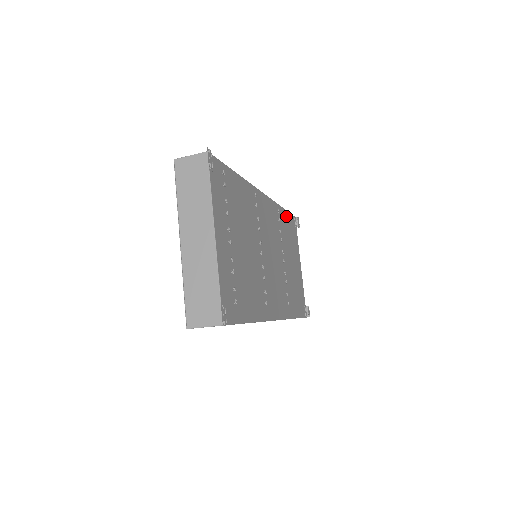
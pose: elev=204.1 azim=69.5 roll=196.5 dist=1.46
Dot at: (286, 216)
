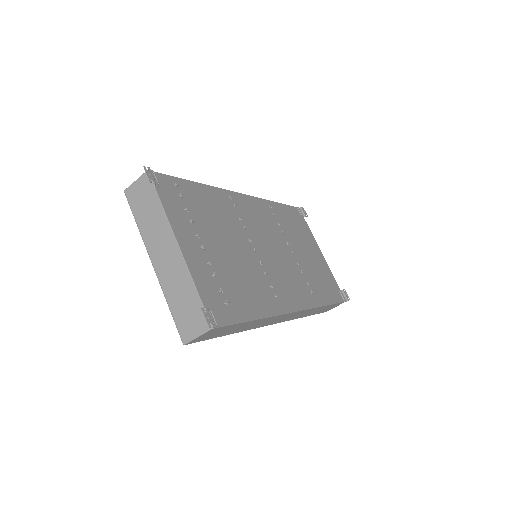
Dot at: (284, 209)
